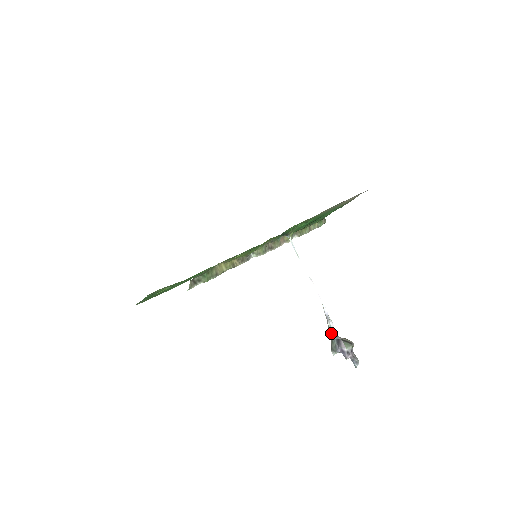
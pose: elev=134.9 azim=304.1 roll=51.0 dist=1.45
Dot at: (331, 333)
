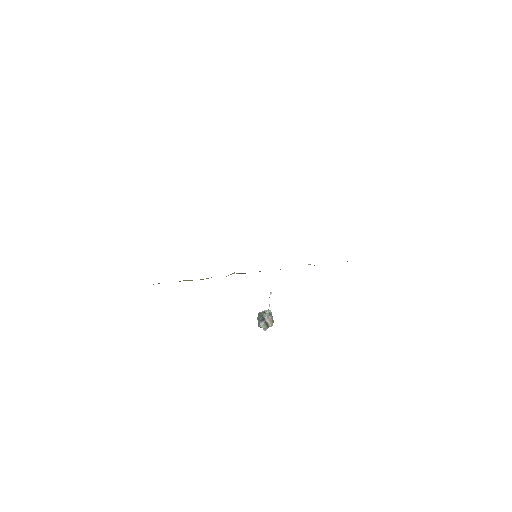
Dot at: (263, 315)
